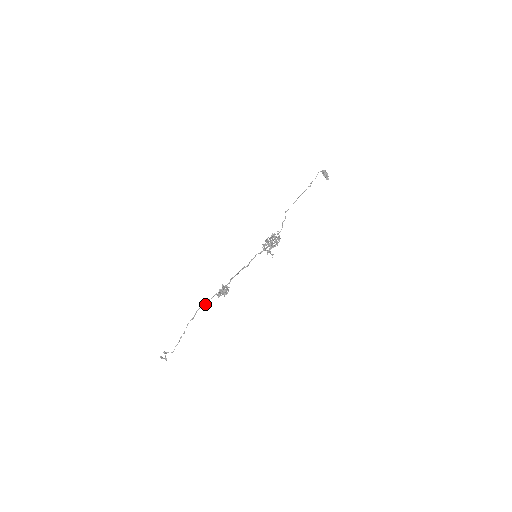
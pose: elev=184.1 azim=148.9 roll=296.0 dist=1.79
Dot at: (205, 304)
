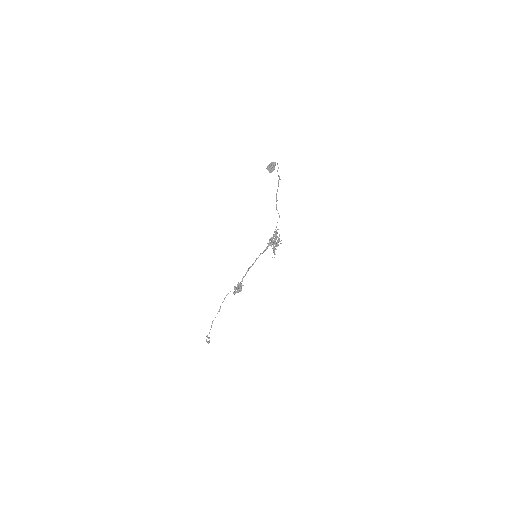
Dot at: (224, 299)
